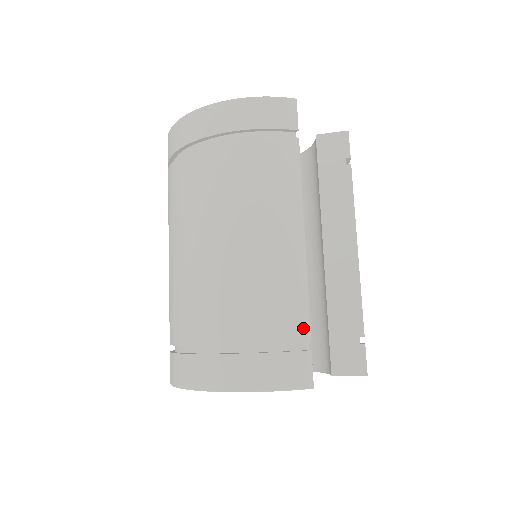
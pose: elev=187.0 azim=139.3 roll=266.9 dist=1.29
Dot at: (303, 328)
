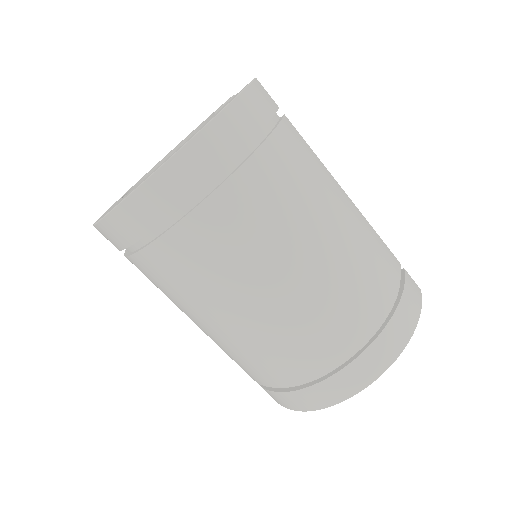
Dot at: (394, 258)
